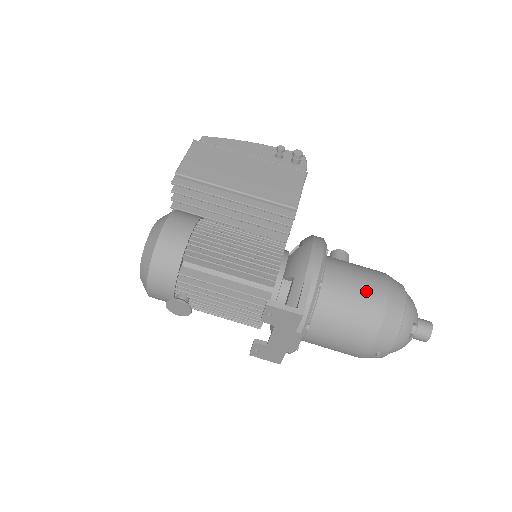
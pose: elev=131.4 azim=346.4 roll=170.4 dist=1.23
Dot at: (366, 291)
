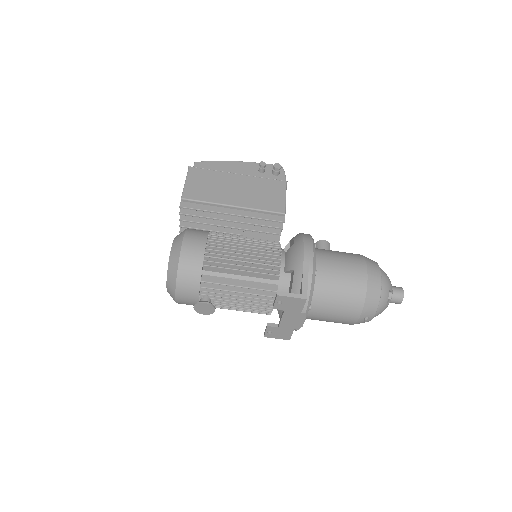
Dot at: (350, 272)
